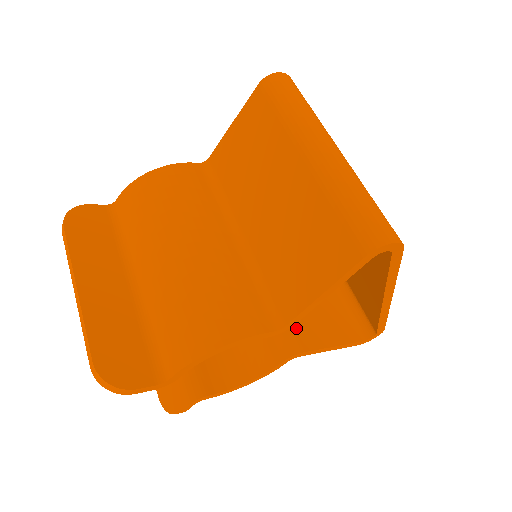
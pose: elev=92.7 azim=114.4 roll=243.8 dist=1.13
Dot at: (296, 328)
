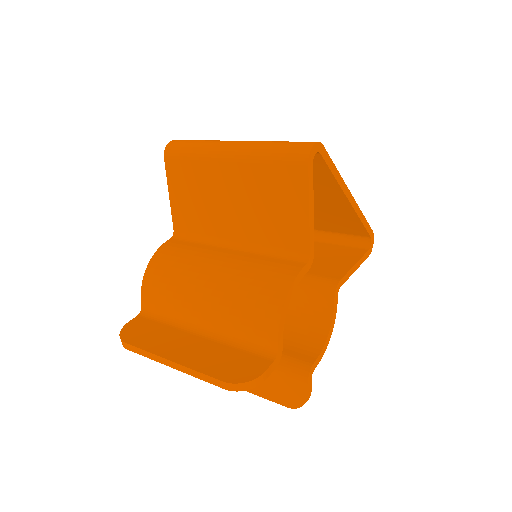
Dot at: (322, 274)
